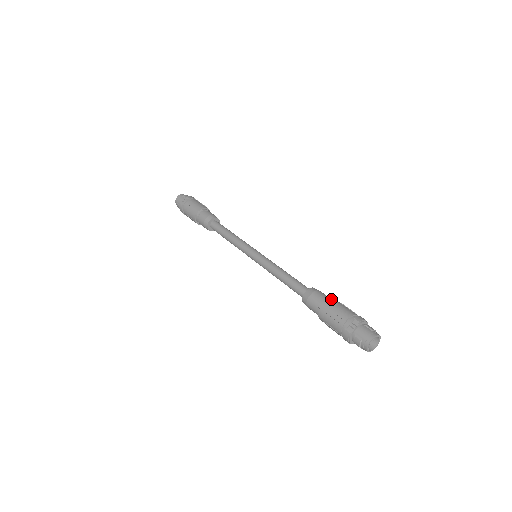
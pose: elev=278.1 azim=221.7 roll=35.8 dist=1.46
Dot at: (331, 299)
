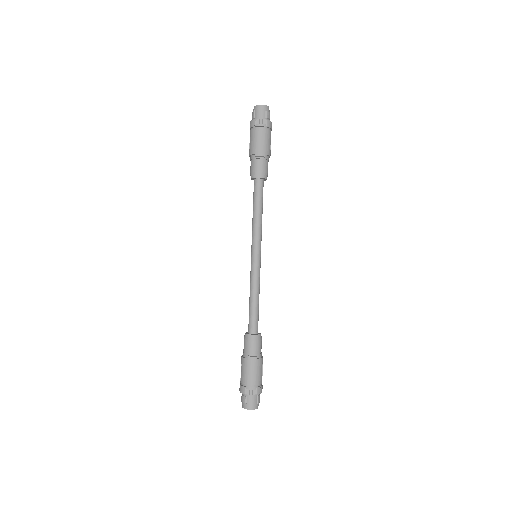
Dot at: (260, 359)
